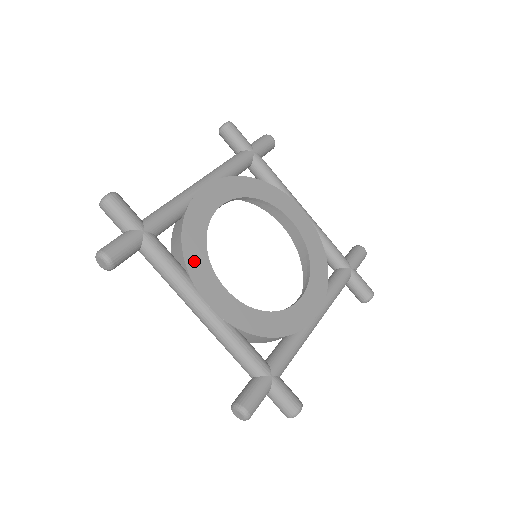
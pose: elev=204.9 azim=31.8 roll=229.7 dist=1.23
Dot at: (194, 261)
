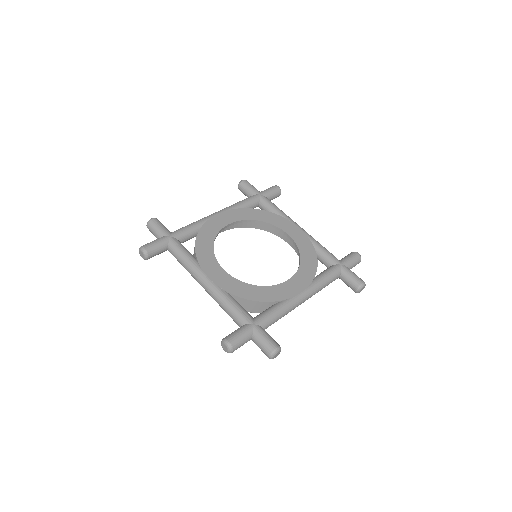
Dot at: (202, 253)
